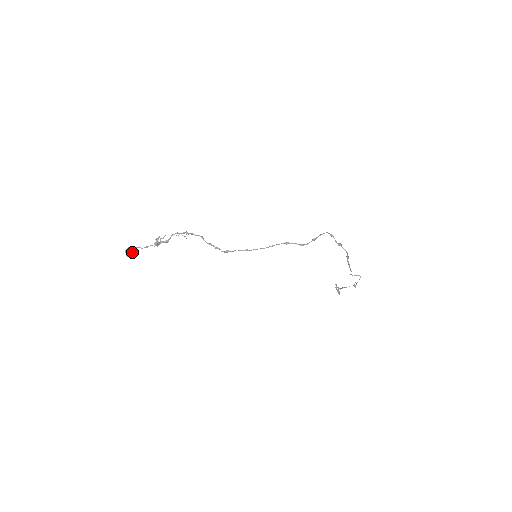
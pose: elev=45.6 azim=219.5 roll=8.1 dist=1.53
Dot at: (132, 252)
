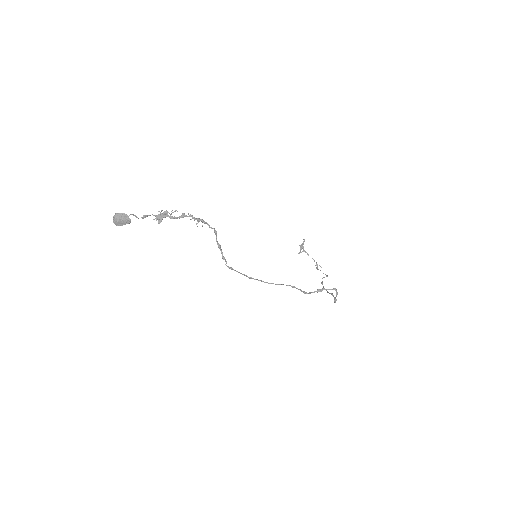
Dot at: (123, 224)
